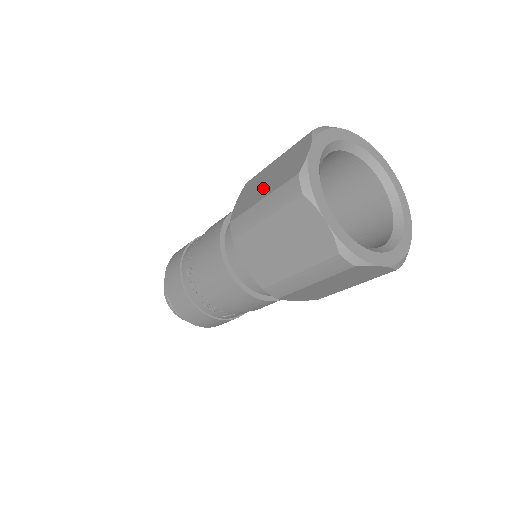
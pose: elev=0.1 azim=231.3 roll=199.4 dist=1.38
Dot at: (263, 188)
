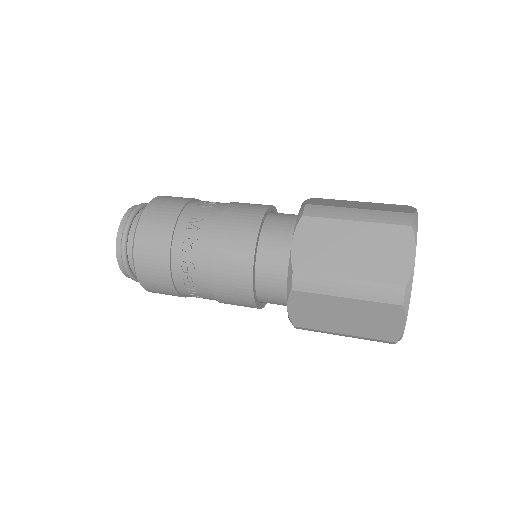
Dot at: (346, 259)
